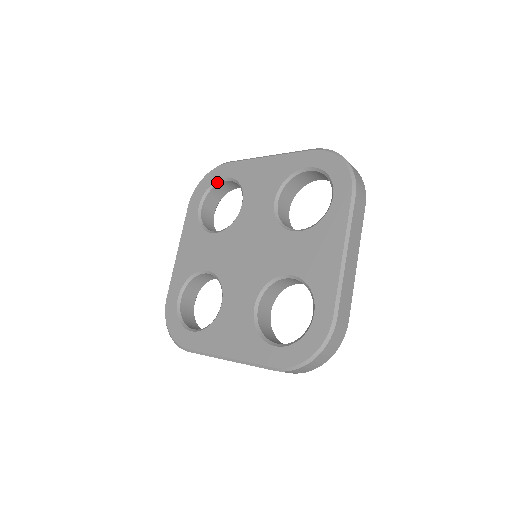
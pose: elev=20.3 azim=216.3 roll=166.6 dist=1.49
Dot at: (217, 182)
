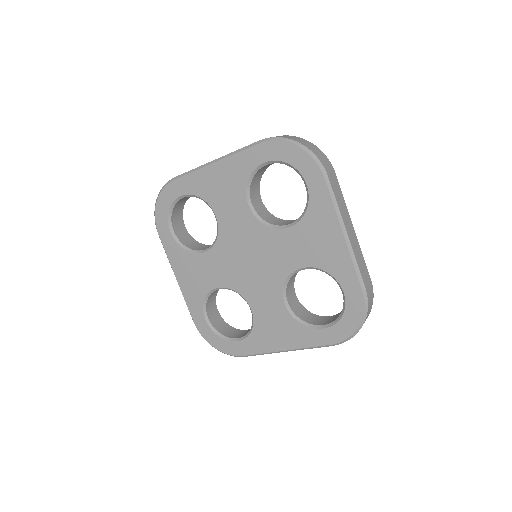
Dot at: (174, 202)
